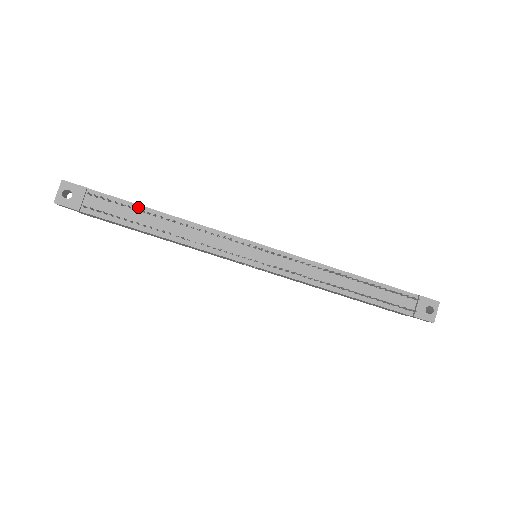
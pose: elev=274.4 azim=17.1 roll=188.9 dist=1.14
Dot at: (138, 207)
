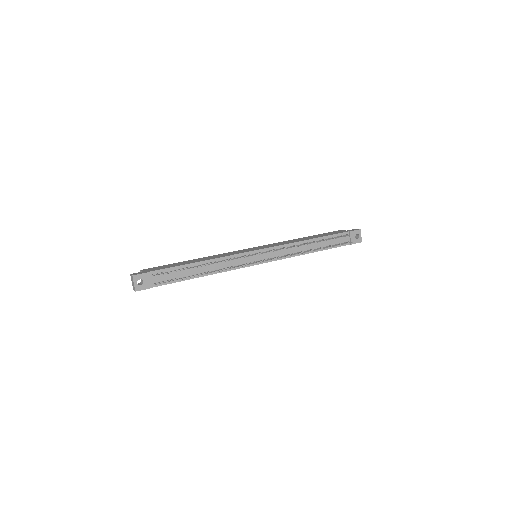
Dot at: (183, 267)
